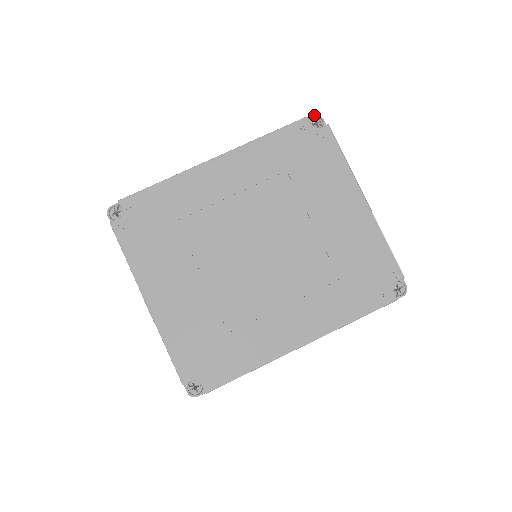
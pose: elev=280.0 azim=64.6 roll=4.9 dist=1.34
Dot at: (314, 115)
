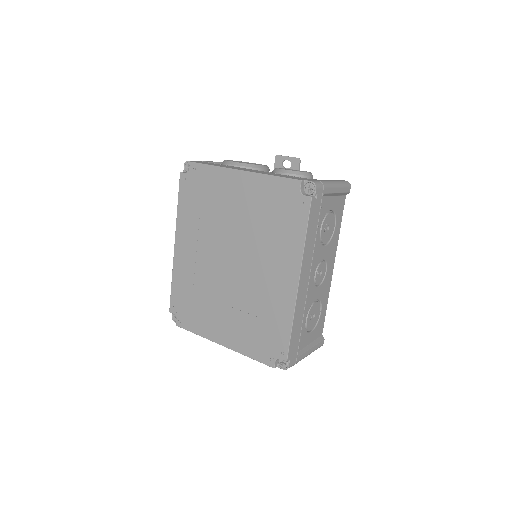
Dot at: (184, 165)
